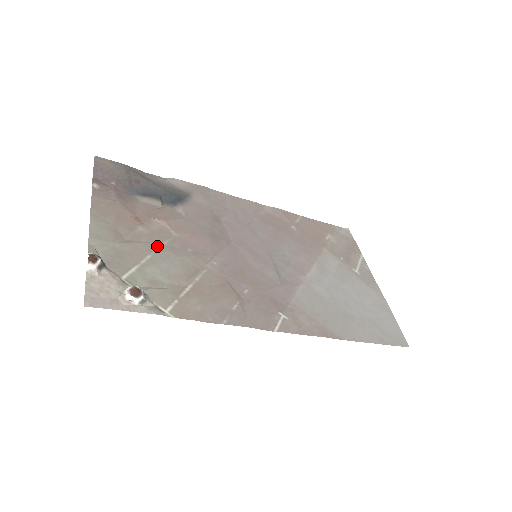
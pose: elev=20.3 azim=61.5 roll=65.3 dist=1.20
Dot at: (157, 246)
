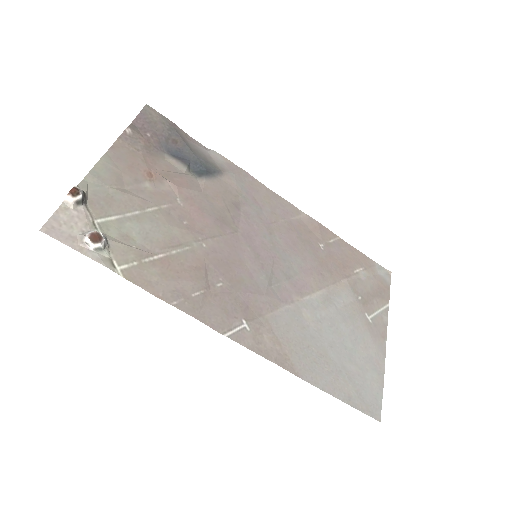
Dot at: (153, 206)
